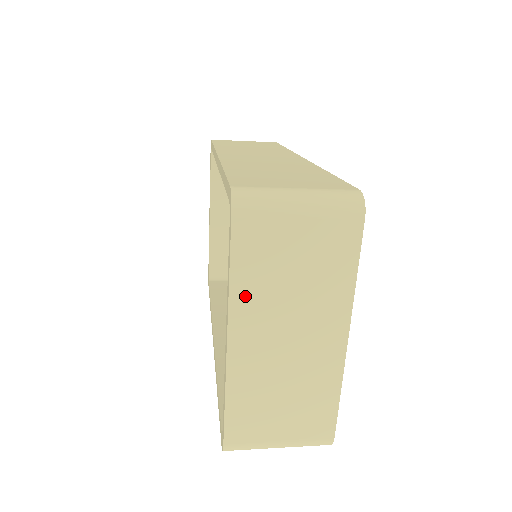
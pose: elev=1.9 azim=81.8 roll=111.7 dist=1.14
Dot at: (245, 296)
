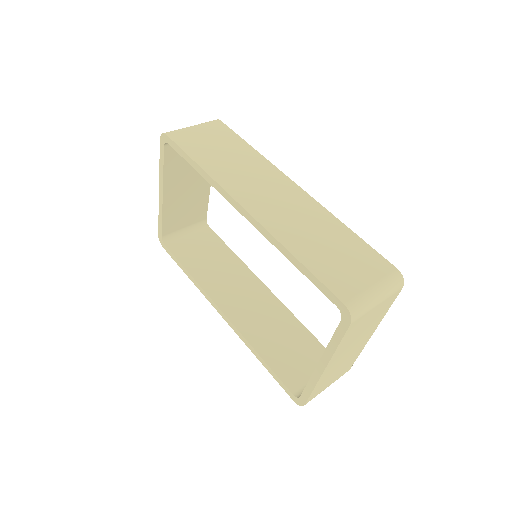
Dot at: (340, 349)
